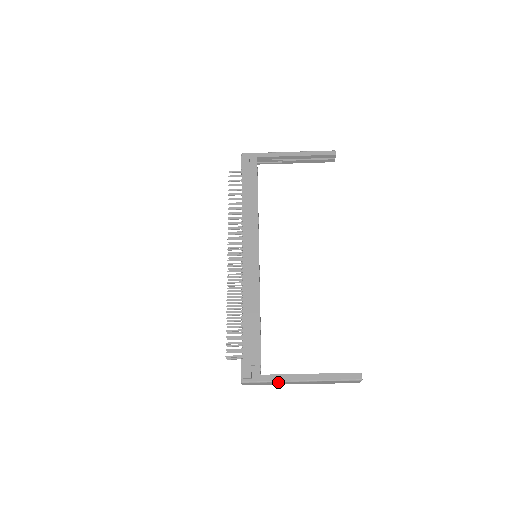
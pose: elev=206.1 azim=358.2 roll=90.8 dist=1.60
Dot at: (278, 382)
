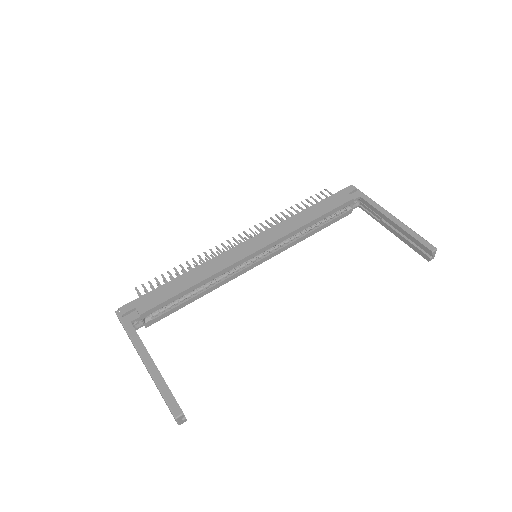
Dot at: (132, 341)
